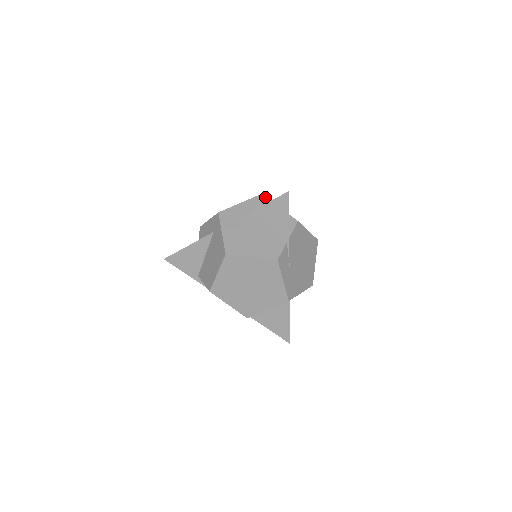
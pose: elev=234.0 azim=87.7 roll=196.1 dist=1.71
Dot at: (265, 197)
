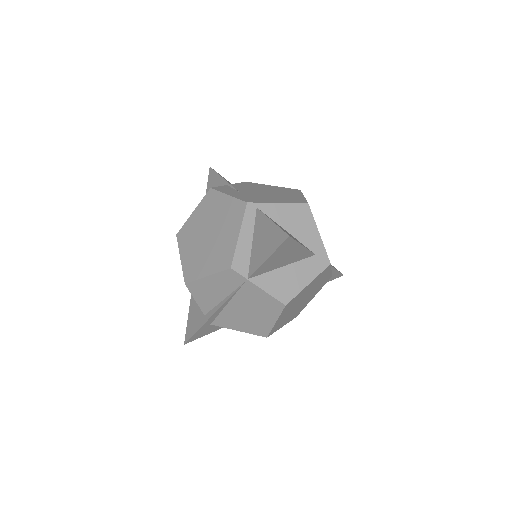
Dot at: occluded
